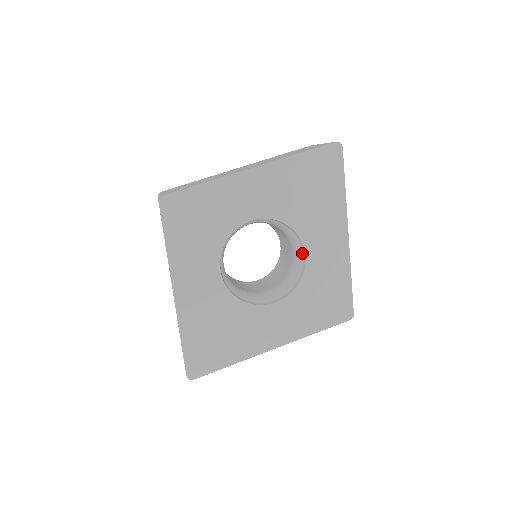
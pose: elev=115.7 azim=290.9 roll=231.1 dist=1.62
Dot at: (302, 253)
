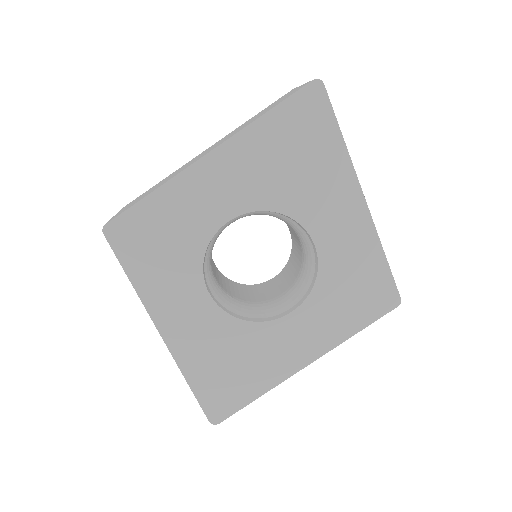
Dot at: (309, 241)
